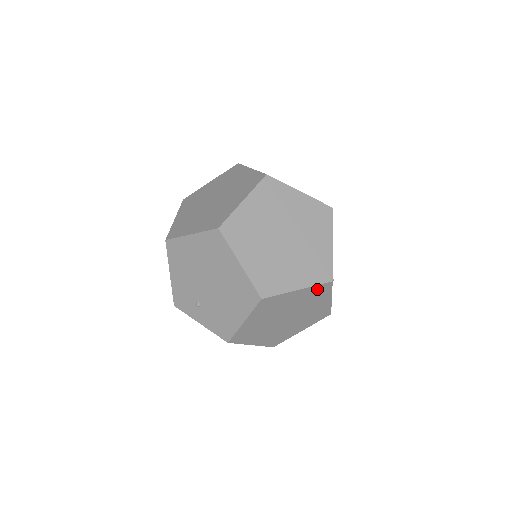
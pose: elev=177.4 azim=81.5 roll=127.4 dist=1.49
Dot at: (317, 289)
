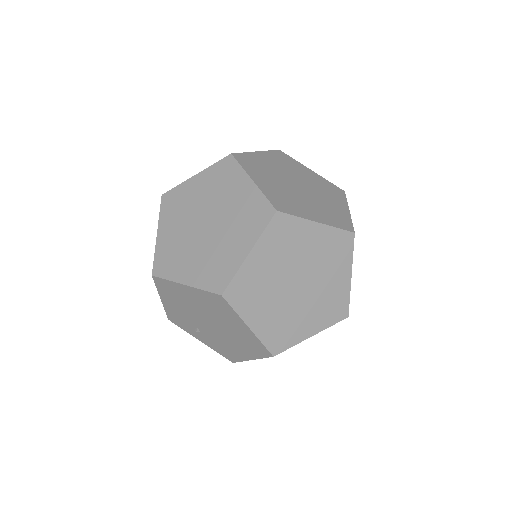
Dot at: occluded
